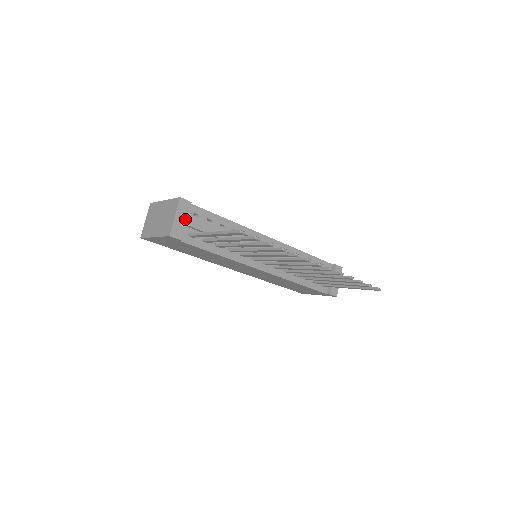
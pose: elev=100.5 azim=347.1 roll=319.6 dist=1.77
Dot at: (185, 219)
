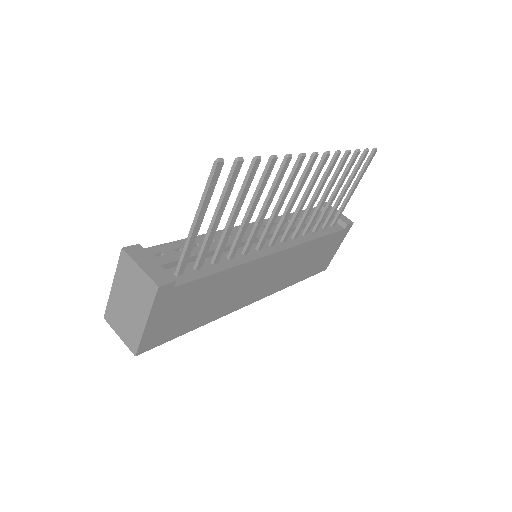
Dot at: (153, 262)
